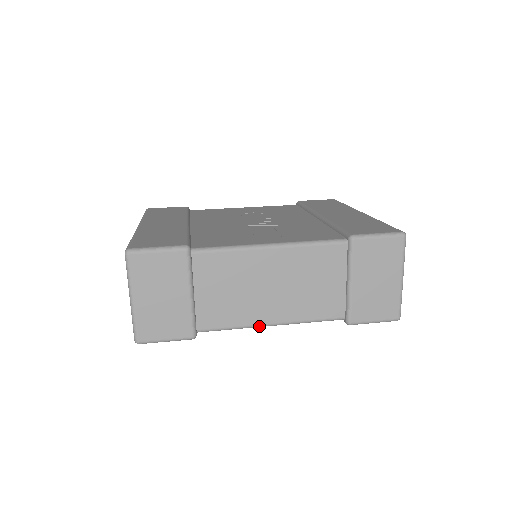
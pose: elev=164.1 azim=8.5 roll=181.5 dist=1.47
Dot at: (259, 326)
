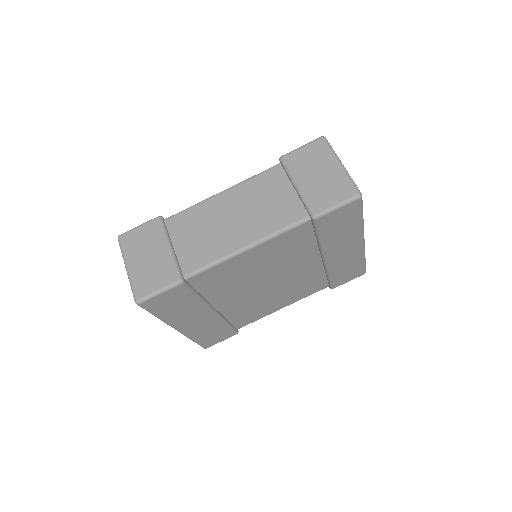
Dot at: (235, 253)
